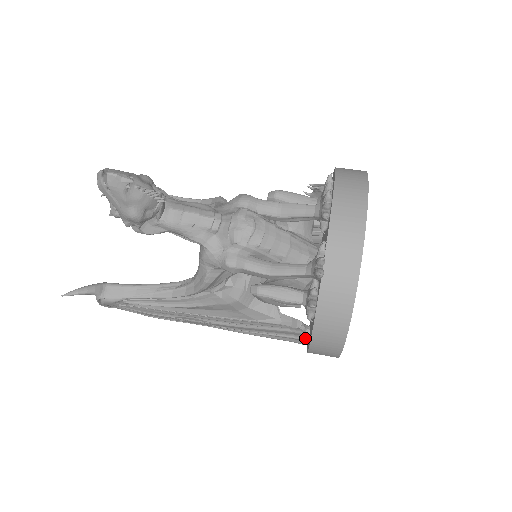
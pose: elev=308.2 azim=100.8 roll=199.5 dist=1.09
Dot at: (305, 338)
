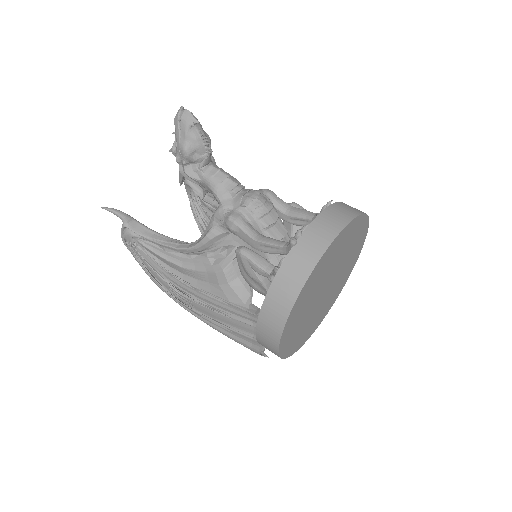
Dot at: occluded
